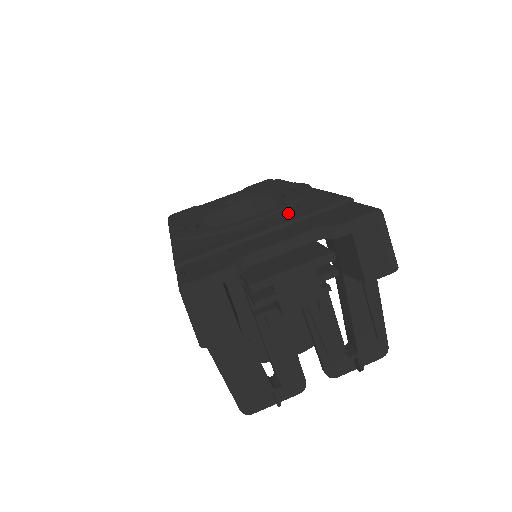
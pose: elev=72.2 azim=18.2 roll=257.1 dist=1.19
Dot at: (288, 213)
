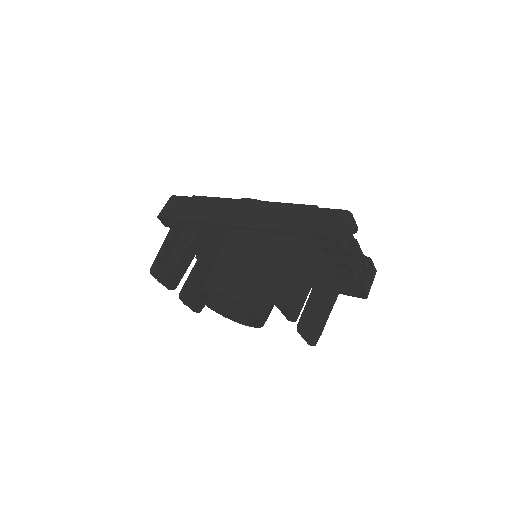
Dot at: occluded
